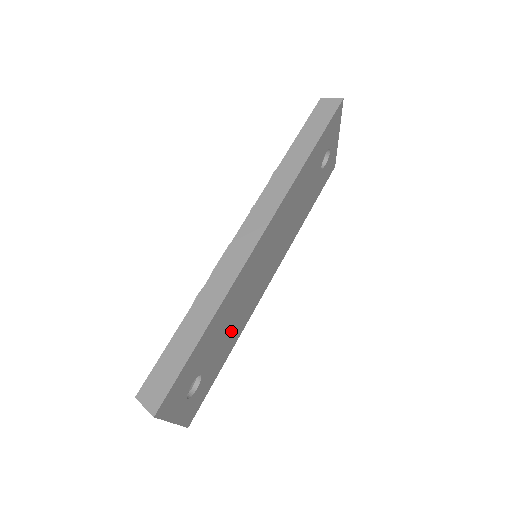
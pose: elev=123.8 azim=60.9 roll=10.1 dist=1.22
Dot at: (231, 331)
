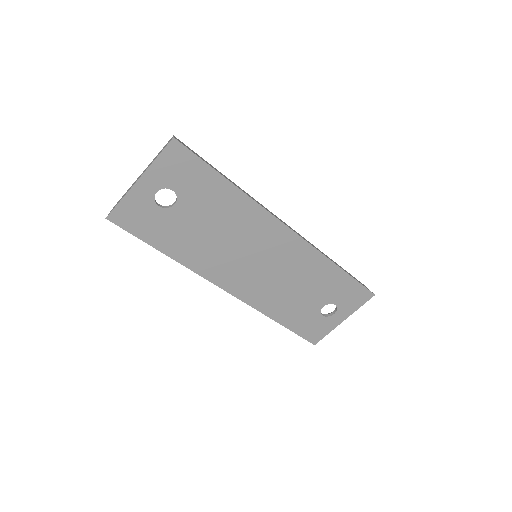
Dot at: (201, 239)
